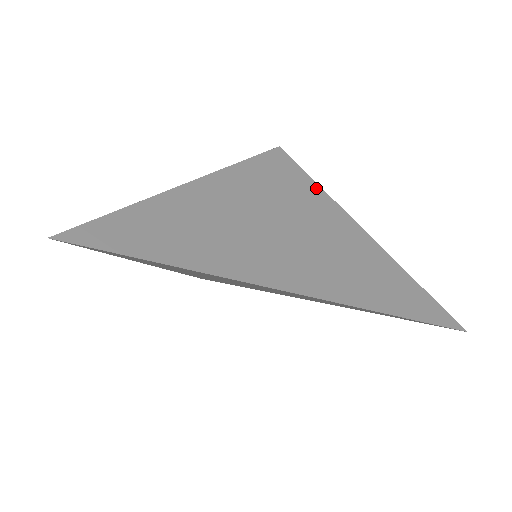
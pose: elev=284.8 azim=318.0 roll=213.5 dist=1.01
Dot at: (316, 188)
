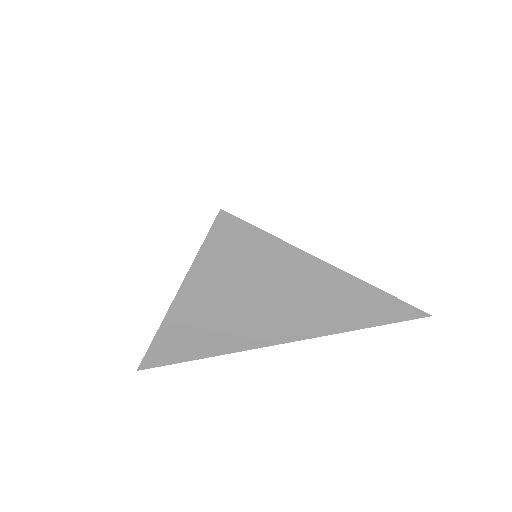
Dot at: (270, 241)
